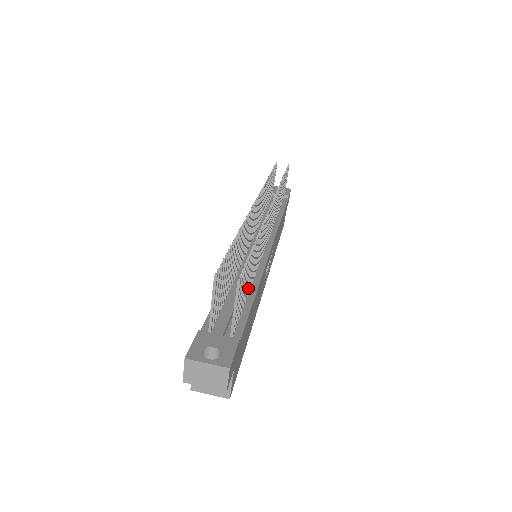
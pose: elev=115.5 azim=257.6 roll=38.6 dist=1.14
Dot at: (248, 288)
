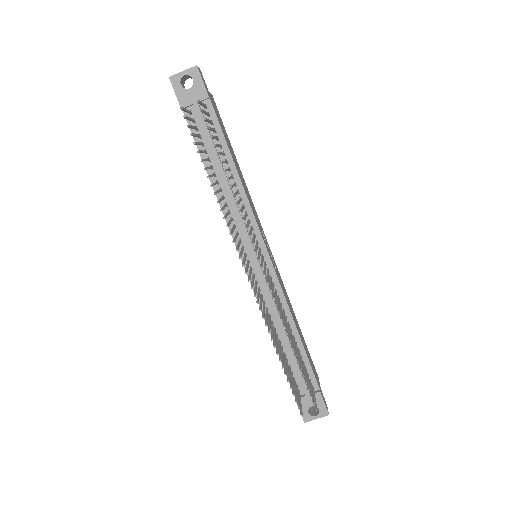
Dot at: occluded
